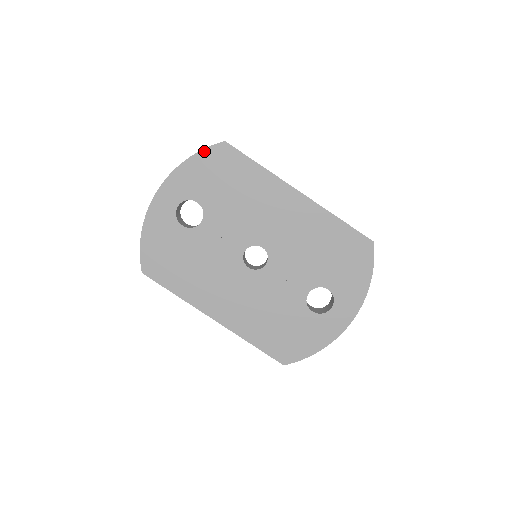
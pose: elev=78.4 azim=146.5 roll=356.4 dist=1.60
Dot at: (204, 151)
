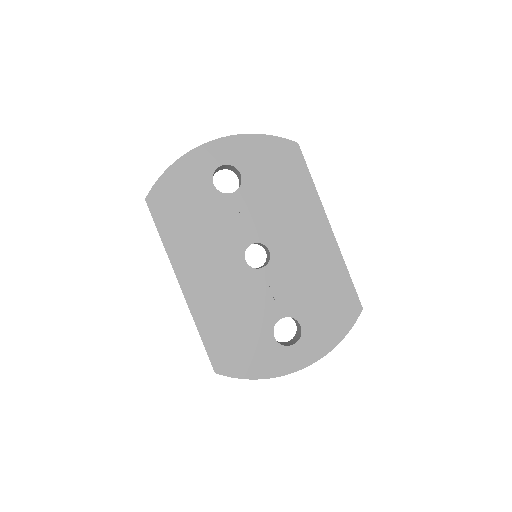
Dot at: (276, 138)
